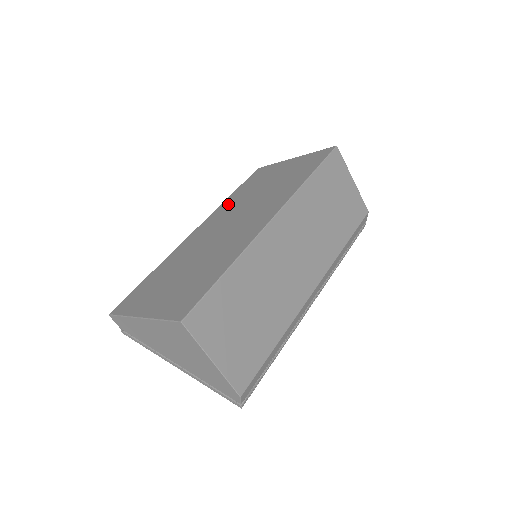
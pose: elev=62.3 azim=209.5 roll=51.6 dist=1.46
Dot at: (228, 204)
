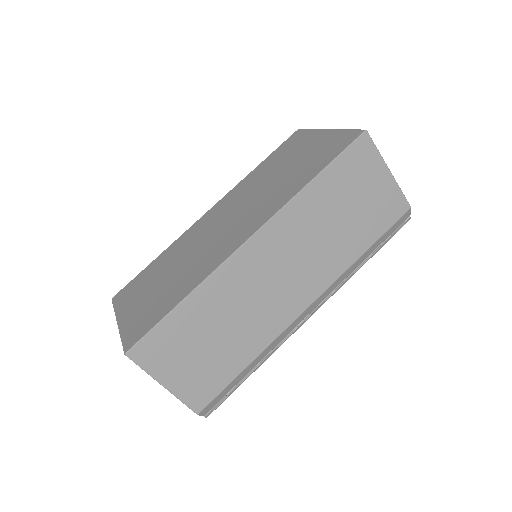
Dot at: (245, 183)
